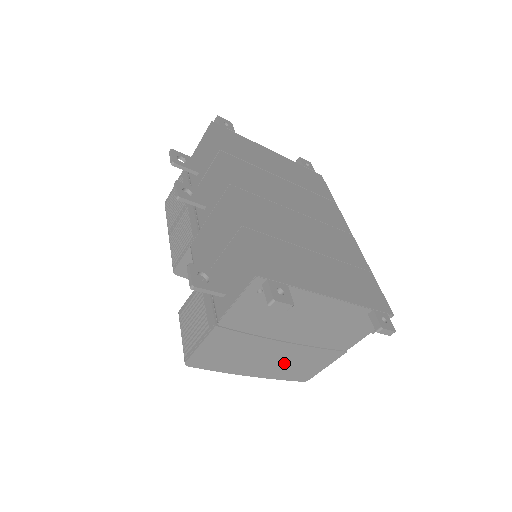
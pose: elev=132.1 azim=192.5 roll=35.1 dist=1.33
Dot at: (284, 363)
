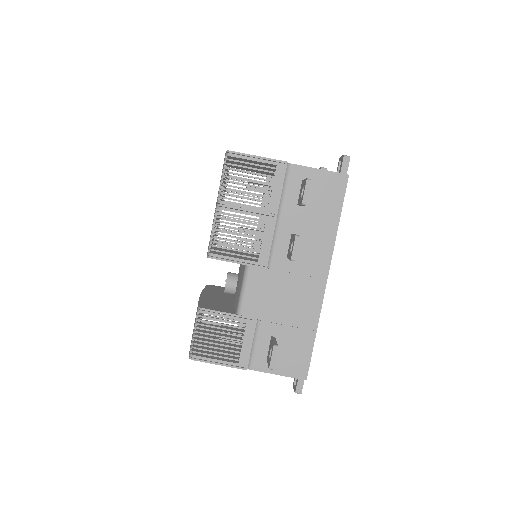
Dot at: (218, 337)
